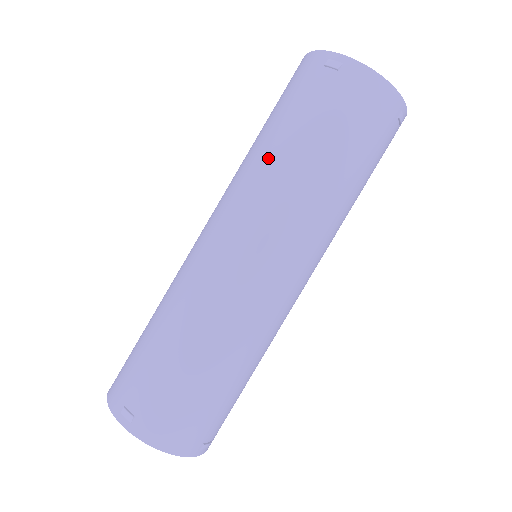
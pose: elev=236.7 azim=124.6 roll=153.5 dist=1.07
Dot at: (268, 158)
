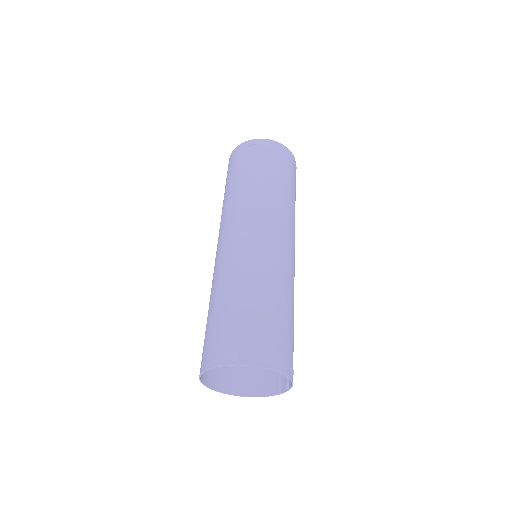
Dot at: (242, 190)
